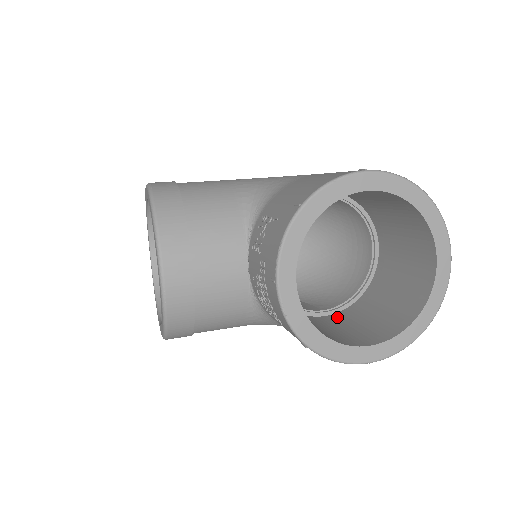
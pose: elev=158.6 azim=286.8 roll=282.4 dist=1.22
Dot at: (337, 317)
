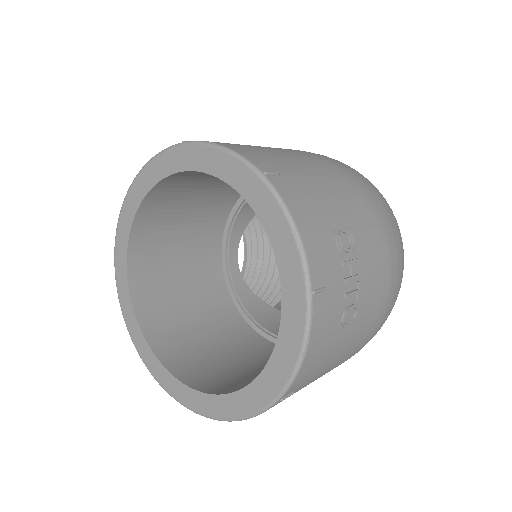
Dot at: occluded
